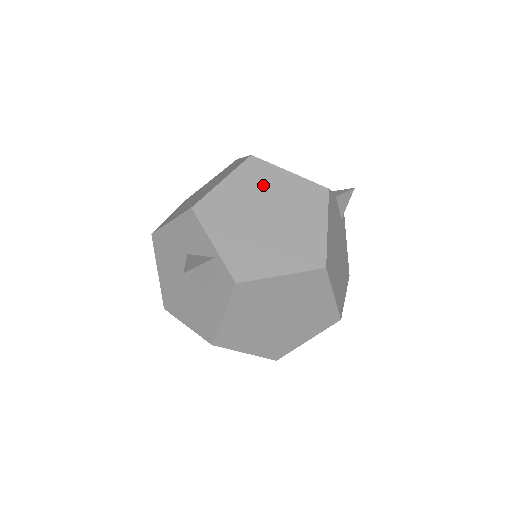
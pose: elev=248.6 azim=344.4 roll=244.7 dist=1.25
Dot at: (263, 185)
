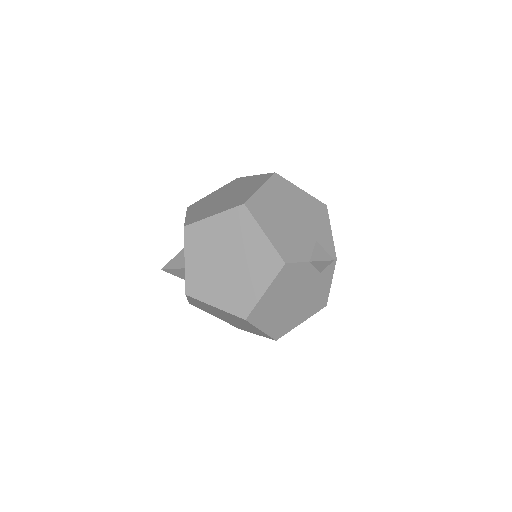
Dot at: (239, 234)
